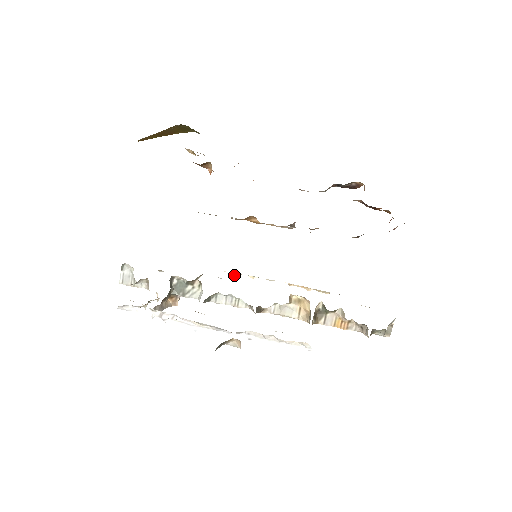
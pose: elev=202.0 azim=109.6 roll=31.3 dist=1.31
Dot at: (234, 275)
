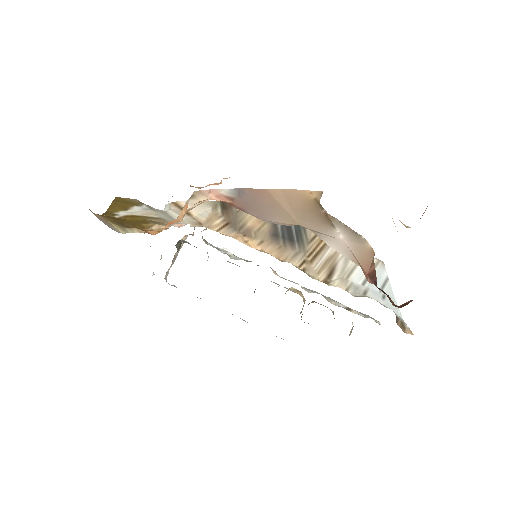
Dot at: occluded
